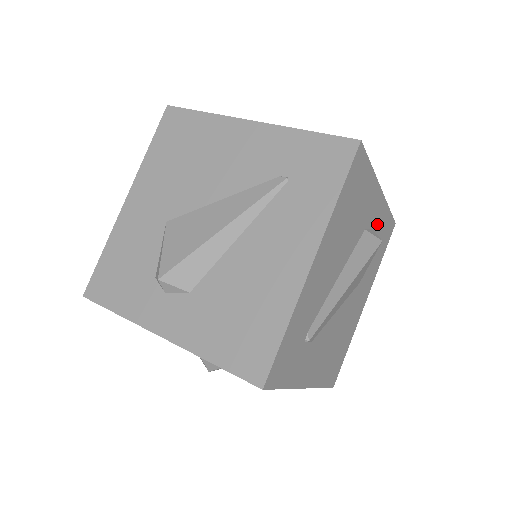
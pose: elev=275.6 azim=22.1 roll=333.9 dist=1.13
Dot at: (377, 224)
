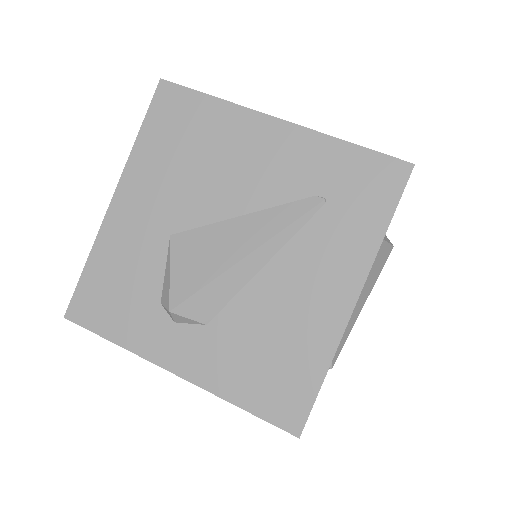
Dot at: occluded
